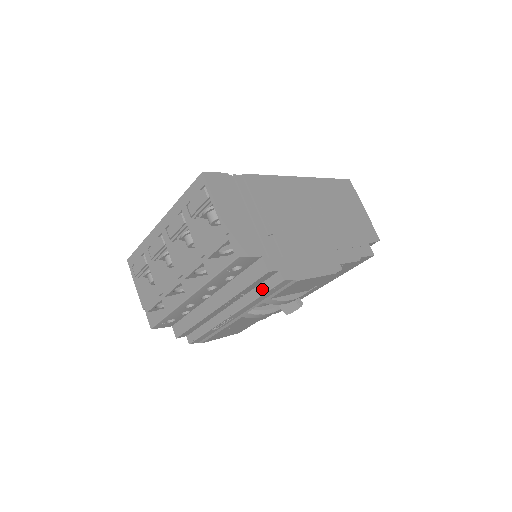
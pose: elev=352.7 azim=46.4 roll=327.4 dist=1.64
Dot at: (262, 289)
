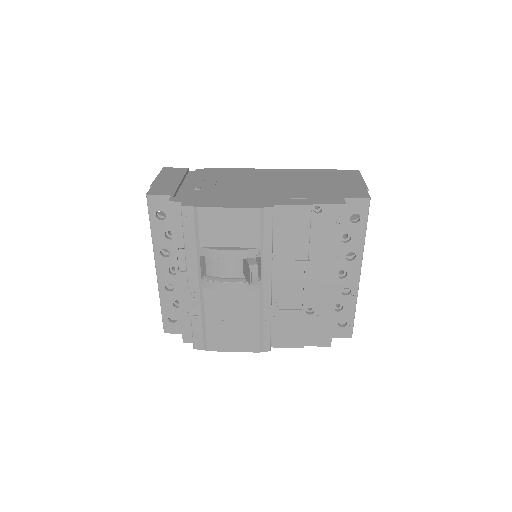
Dot at: (184, 232)
